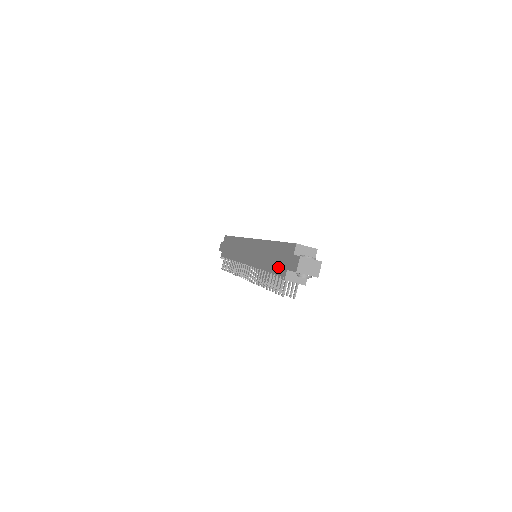
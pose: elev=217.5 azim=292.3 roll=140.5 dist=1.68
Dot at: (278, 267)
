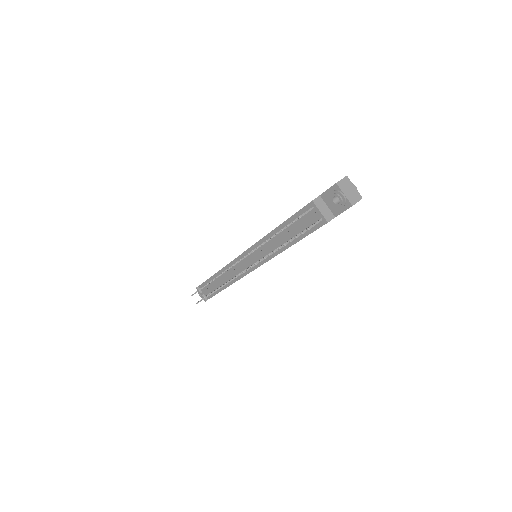
Dot at: occluded
